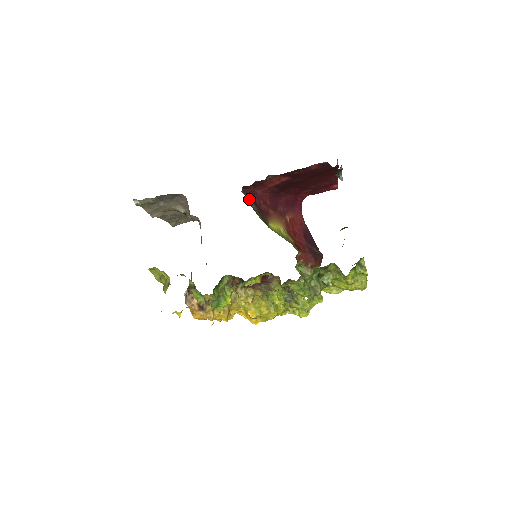
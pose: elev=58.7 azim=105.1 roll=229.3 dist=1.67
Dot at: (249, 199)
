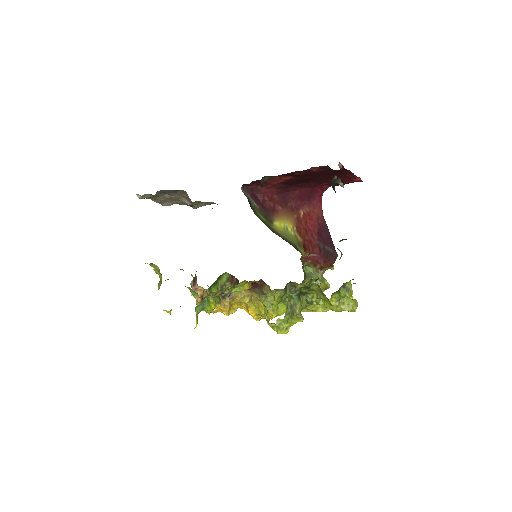
Dot at: (250, 197)
